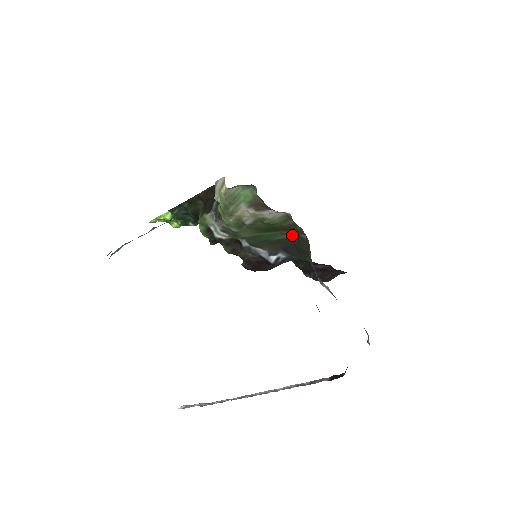
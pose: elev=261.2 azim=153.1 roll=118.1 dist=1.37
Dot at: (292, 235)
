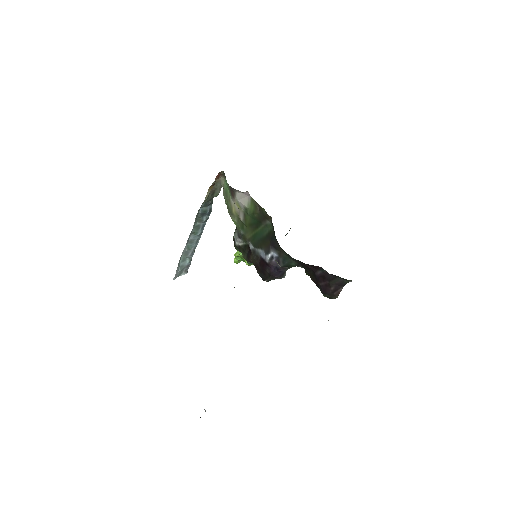
Dot at: (271, 225)
